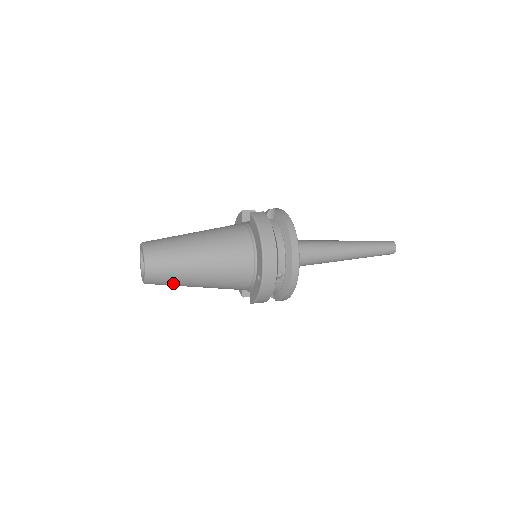
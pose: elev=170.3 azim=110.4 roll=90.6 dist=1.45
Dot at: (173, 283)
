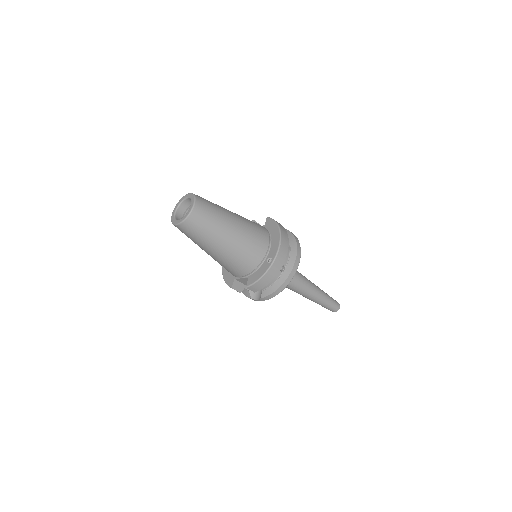
Dot at: (204, 234)
